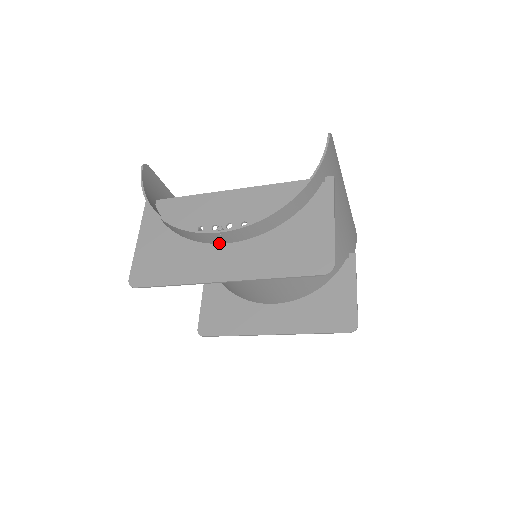
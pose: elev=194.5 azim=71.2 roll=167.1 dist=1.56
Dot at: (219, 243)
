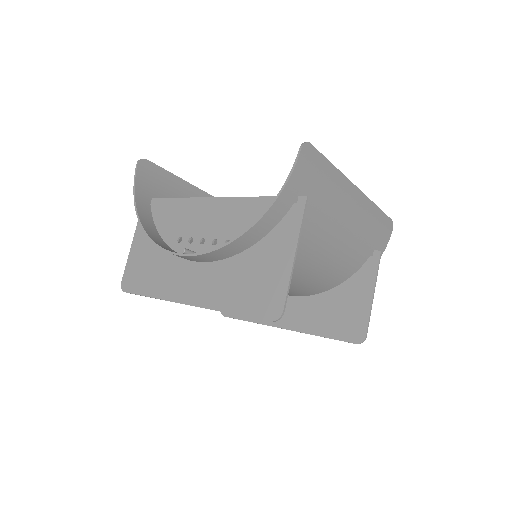
Dot at: (191, 260)
